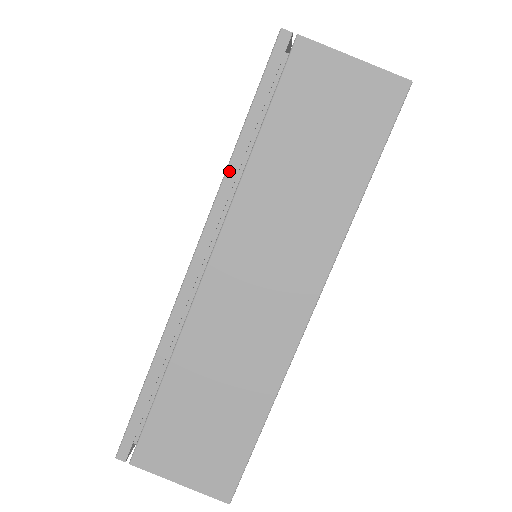
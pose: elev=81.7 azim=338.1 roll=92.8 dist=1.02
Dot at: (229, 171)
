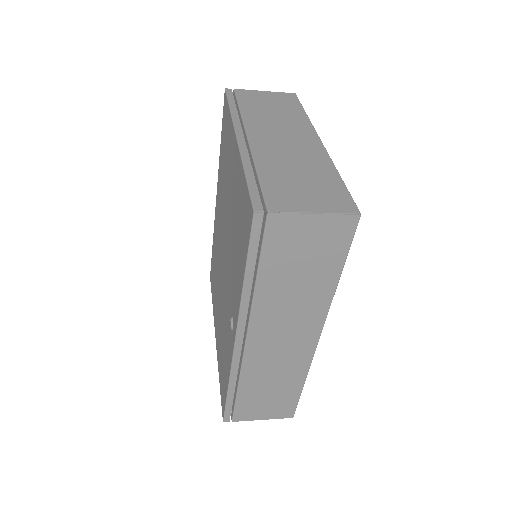
Dot at: (244, 297)
